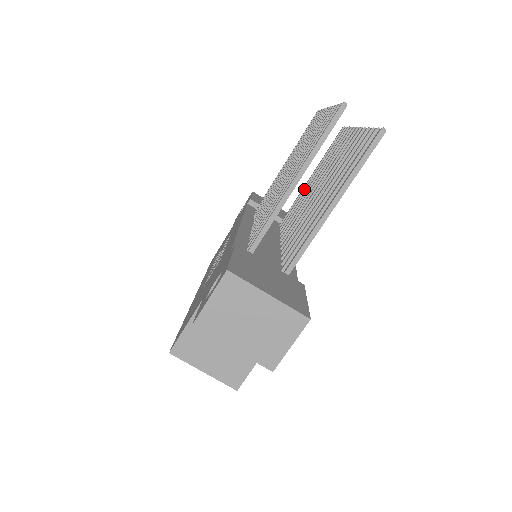
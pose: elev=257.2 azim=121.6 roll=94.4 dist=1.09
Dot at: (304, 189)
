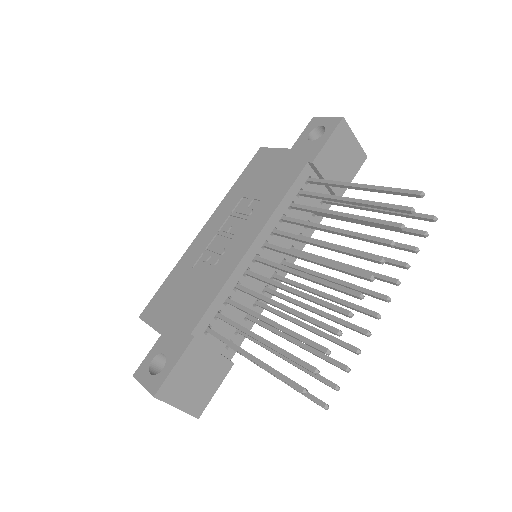
Dot at: occluded
